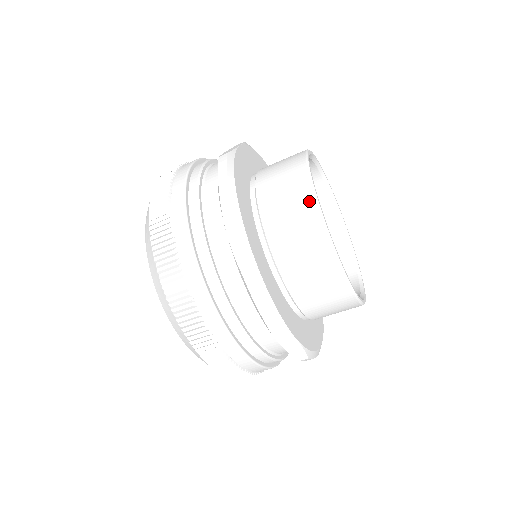
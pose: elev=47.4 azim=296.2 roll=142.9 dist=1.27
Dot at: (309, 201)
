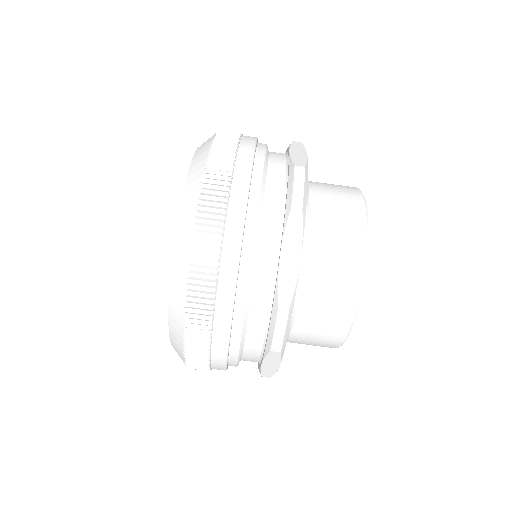
Dot at: (359, 256)
